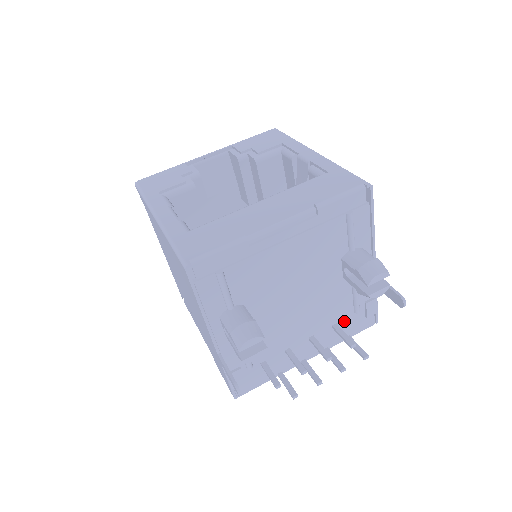
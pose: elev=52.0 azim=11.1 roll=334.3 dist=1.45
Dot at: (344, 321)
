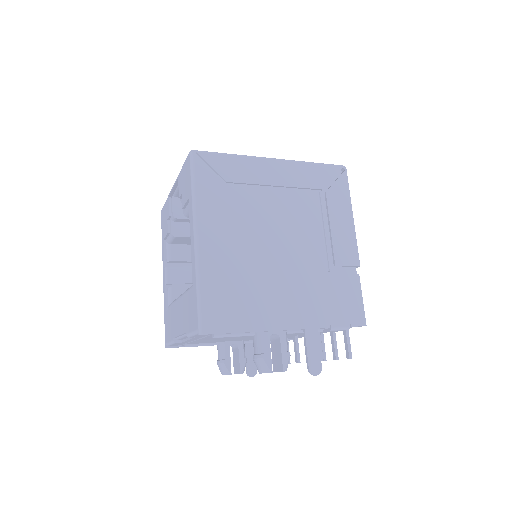
Dot at: occluded
